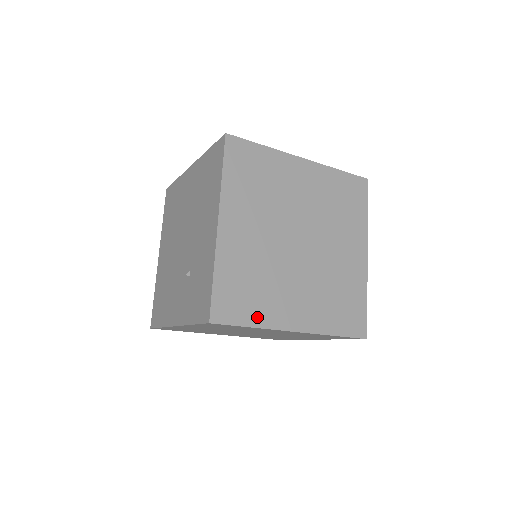
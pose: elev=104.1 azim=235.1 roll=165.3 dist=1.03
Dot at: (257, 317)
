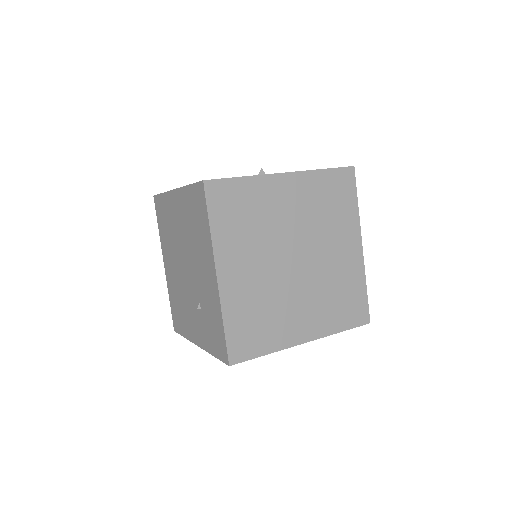
Dot at: (269, 344)
